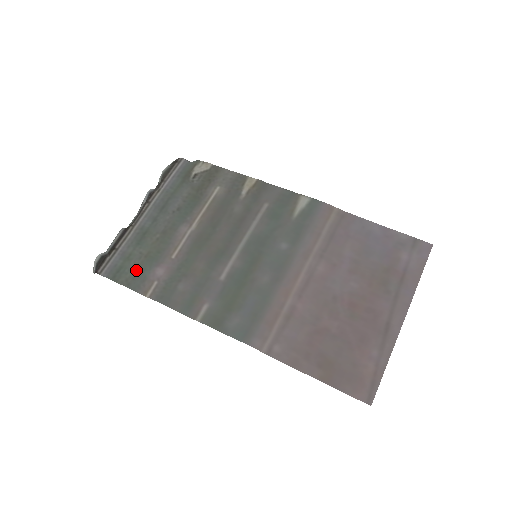
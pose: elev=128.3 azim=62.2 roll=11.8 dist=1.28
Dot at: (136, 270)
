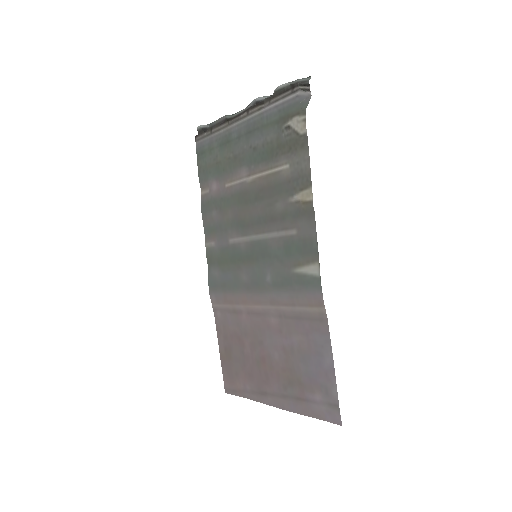
Dot at: (208, 166)
